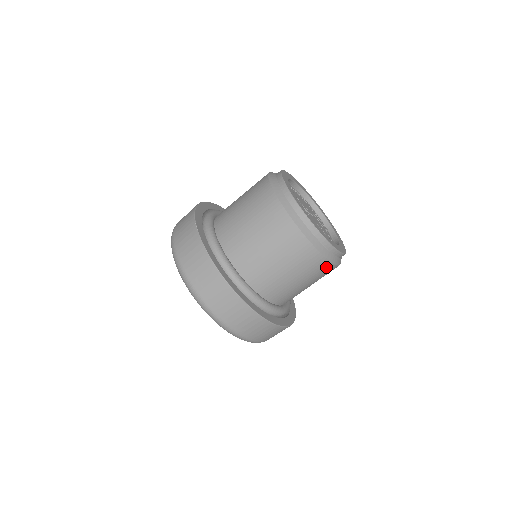
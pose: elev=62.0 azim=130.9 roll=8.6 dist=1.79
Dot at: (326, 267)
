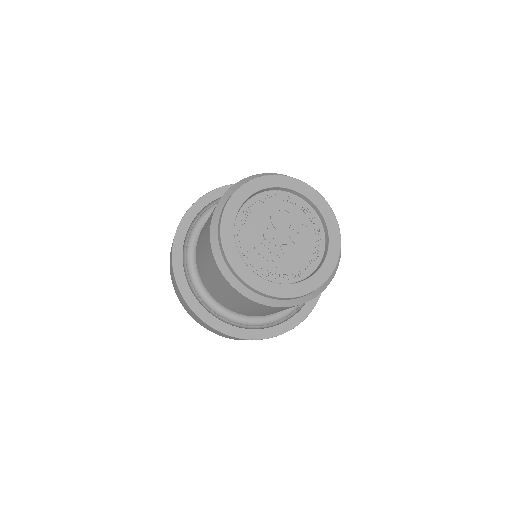
Dot at: occluded
